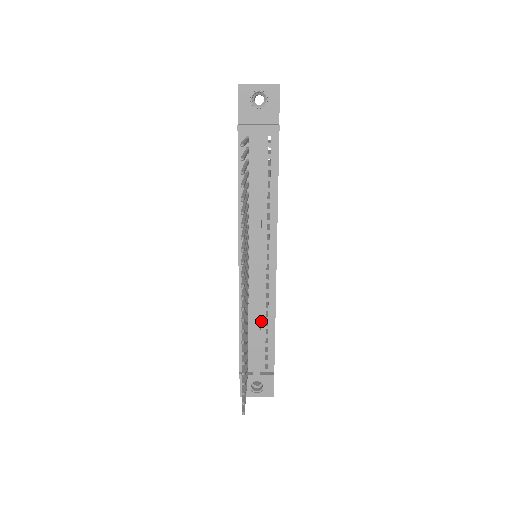
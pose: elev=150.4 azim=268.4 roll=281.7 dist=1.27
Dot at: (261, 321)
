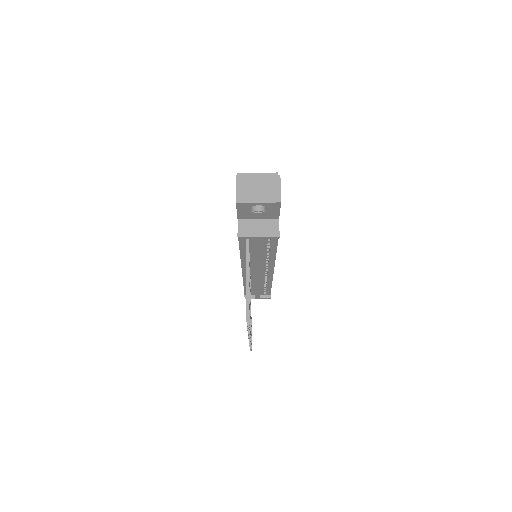
Dot at: (261, 285)
